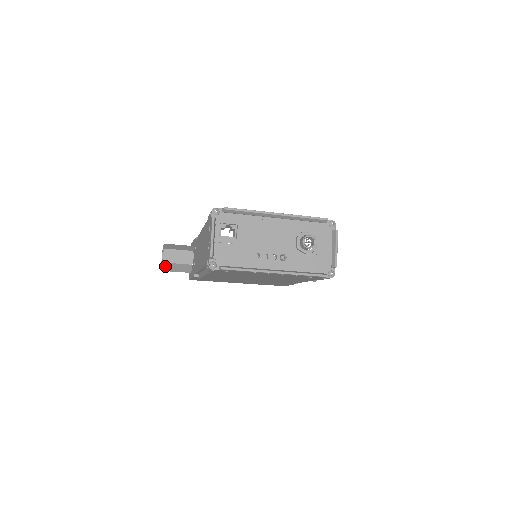
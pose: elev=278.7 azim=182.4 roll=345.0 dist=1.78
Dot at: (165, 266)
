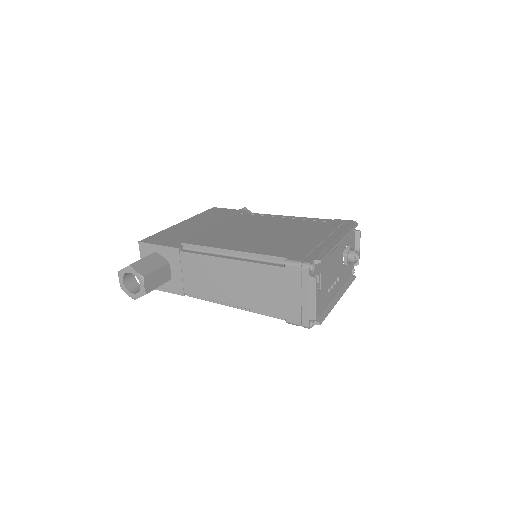
Dot at: (143, 295)
